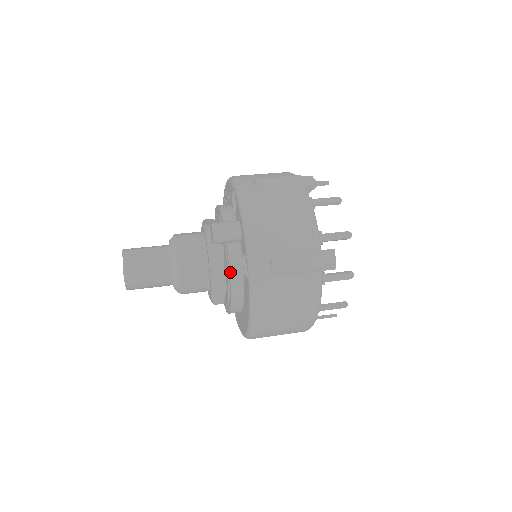
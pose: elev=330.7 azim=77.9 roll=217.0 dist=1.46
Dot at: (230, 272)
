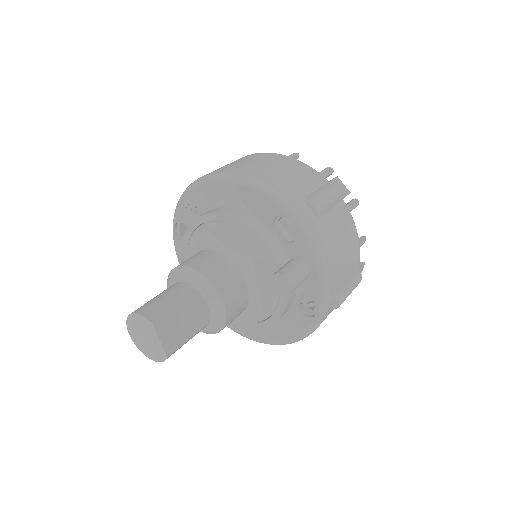
Dot at: (284, 311)
